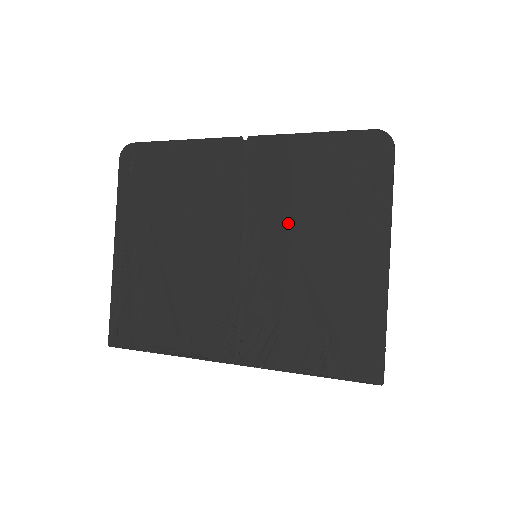
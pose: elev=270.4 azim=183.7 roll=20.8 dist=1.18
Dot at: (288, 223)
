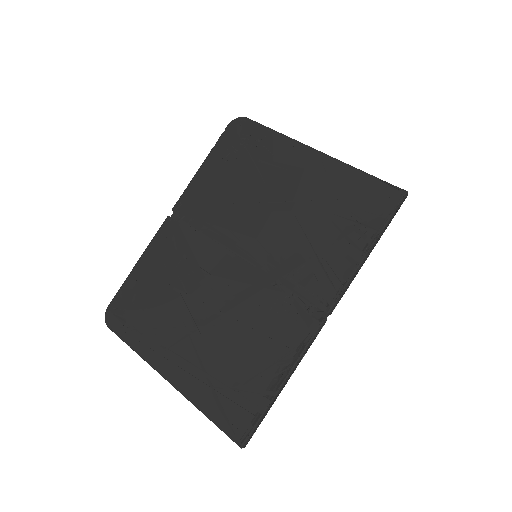
Dot at: (246, 209)
